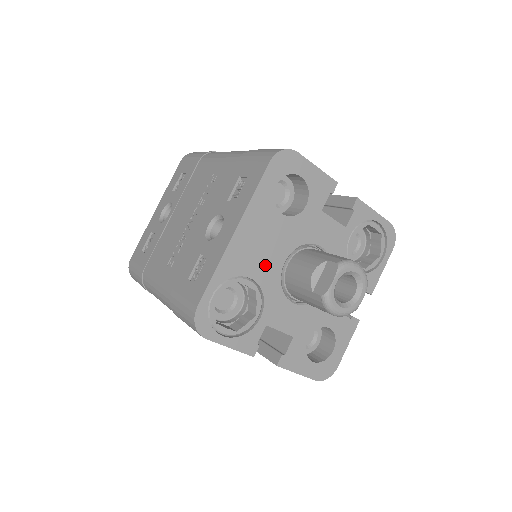
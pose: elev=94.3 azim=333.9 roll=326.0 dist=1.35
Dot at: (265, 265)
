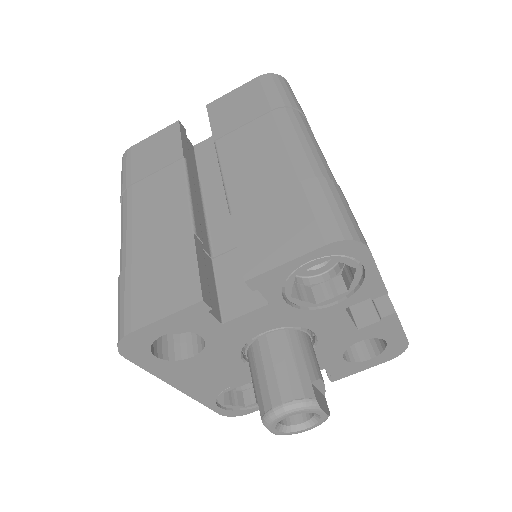
Dot at: (231, 376)
